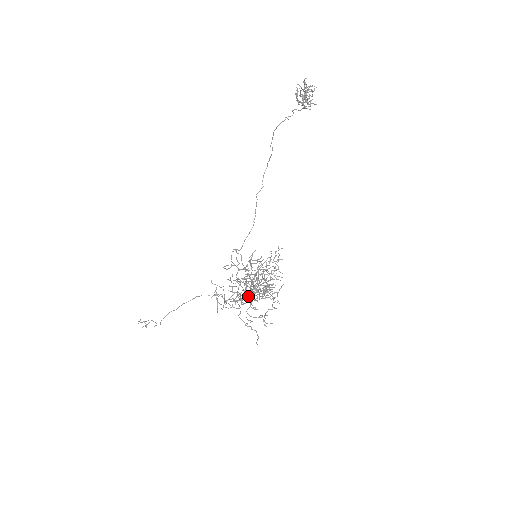
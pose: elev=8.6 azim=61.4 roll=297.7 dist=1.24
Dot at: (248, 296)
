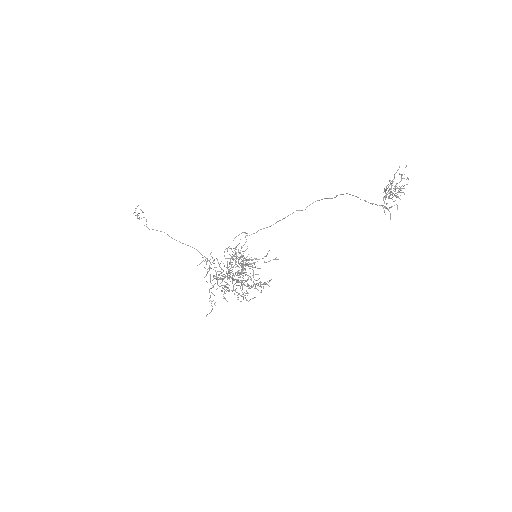
Dot at: (227, 279)
